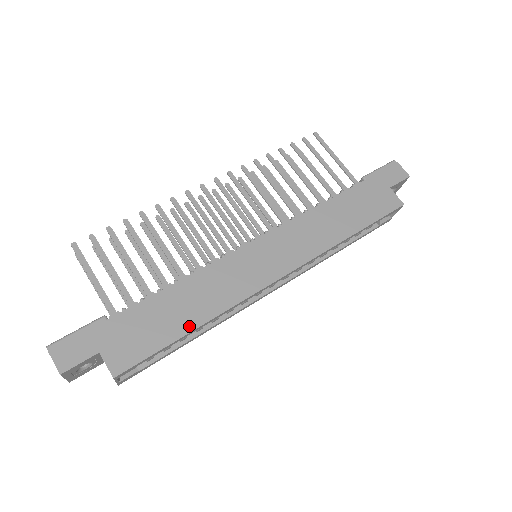
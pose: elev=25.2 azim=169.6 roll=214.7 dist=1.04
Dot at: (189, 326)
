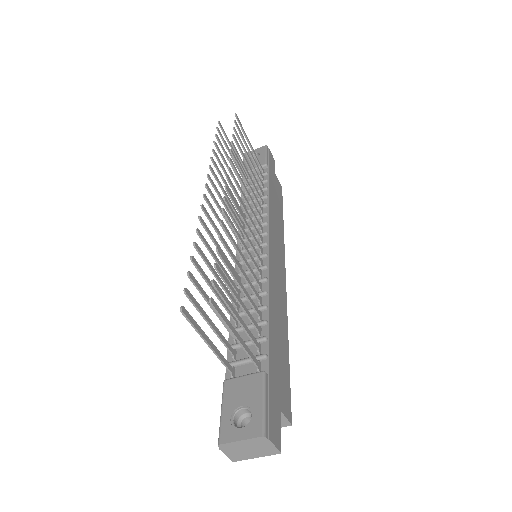
Dot at: (287, 345)
